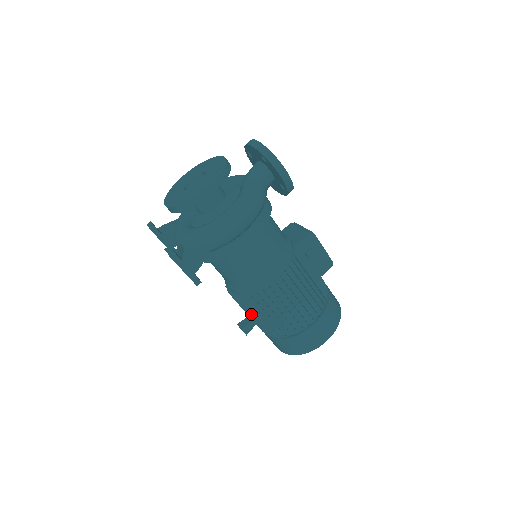
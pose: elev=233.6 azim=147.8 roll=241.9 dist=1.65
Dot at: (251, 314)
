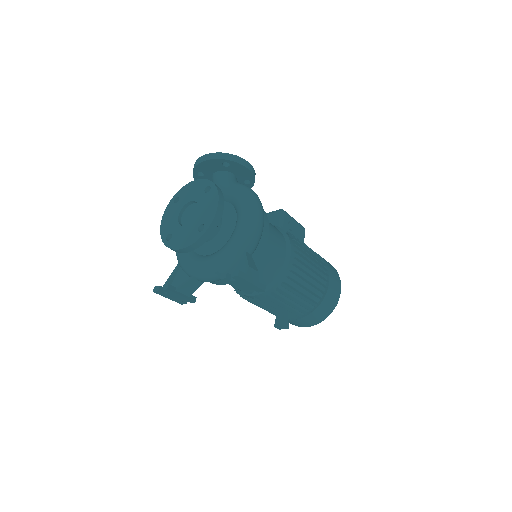
Dot at: (283, 306)
